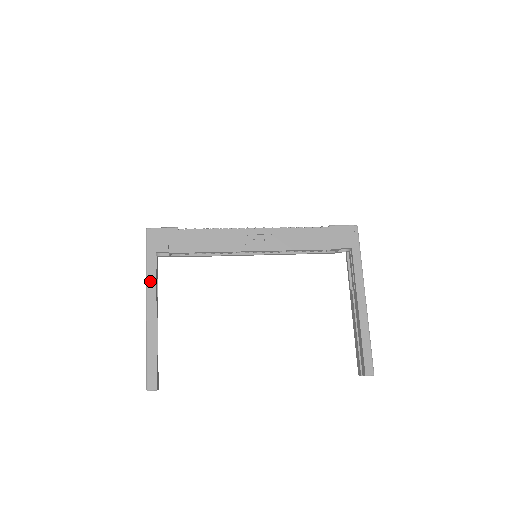
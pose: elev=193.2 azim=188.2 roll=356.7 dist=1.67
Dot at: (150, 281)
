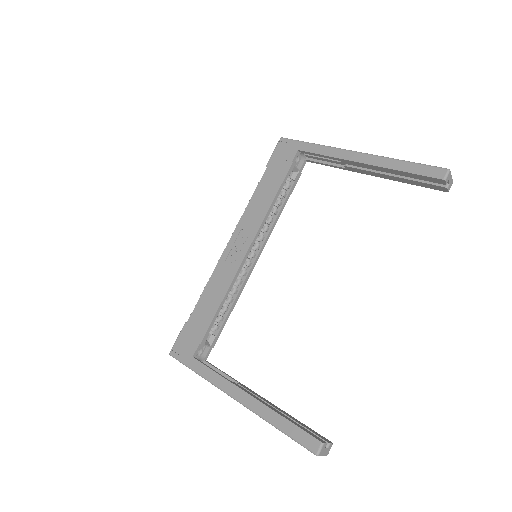
Dot at: (213, 379)
